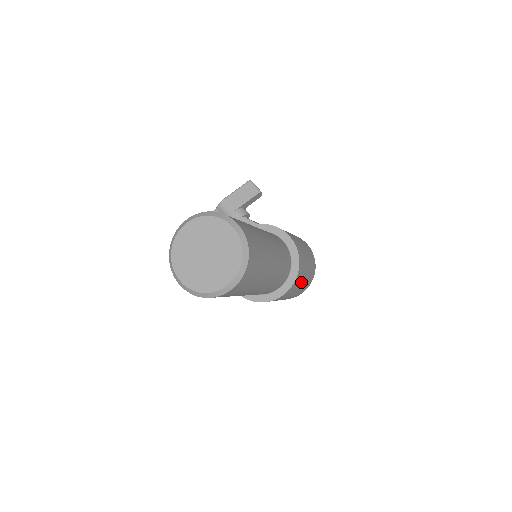
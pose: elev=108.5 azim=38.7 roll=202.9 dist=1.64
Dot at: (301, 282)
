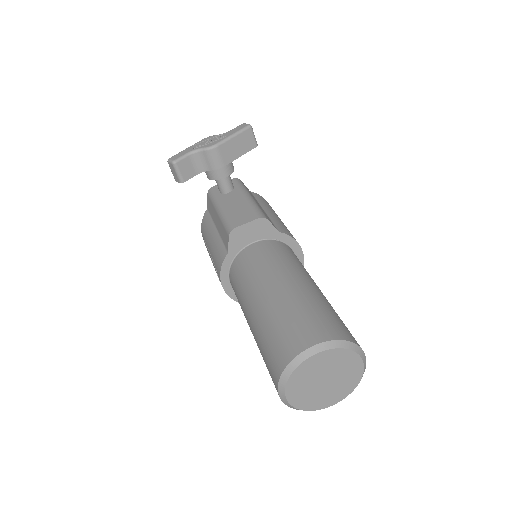
Dot at: occluded
